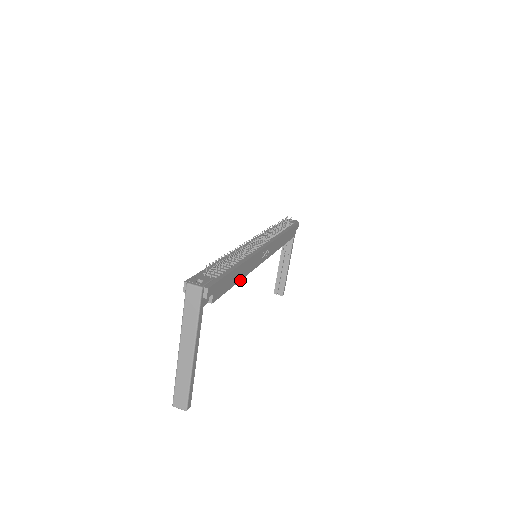
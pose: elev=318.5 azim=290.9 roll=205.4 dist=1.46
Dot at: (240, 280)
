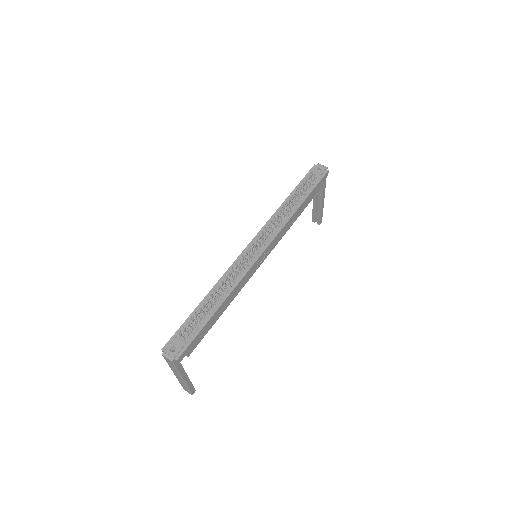
Dot at: (225, 309)
